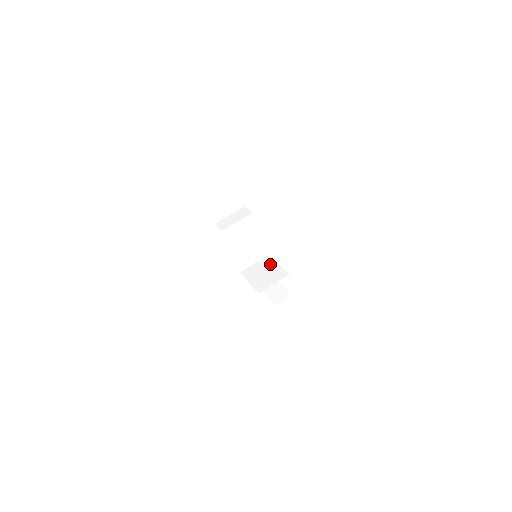
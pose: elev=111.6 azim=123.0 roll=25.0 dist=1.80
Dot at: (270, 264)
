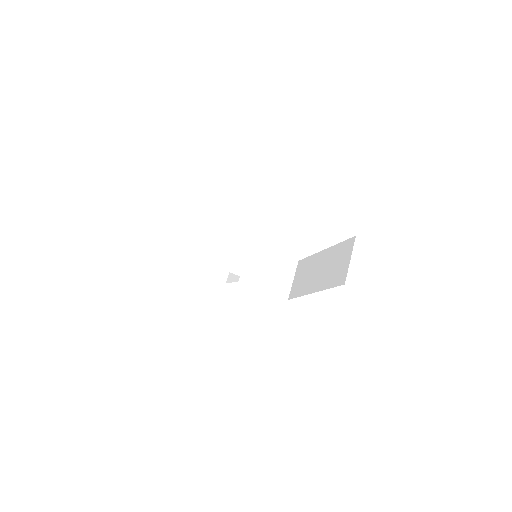
Dot at: occluded
